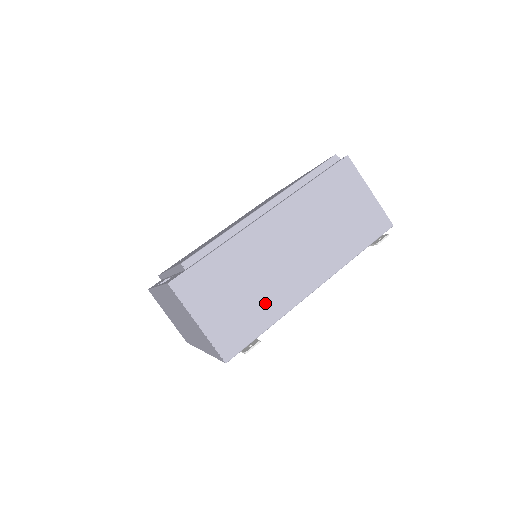
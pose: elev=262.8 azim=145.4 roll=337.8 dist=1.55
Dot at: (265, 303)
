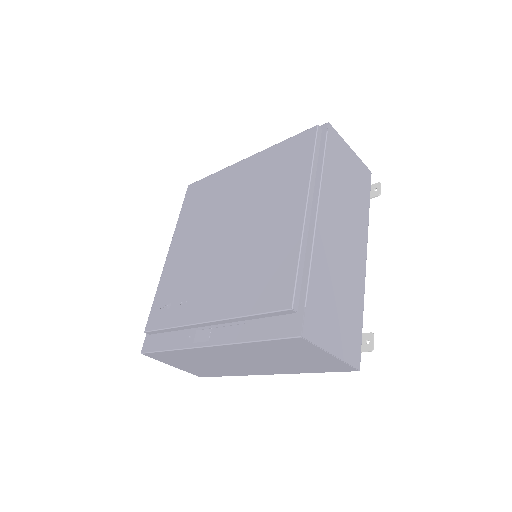
Dot at: (353, 298)
